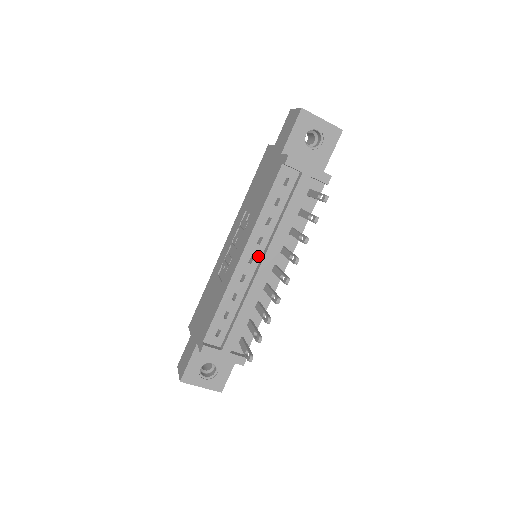
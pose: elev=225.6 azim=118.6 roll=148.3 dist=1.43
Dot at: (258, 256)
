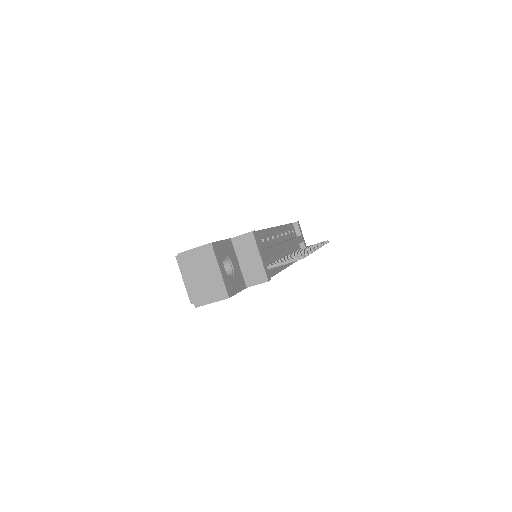
Dot at: (280, 240)
